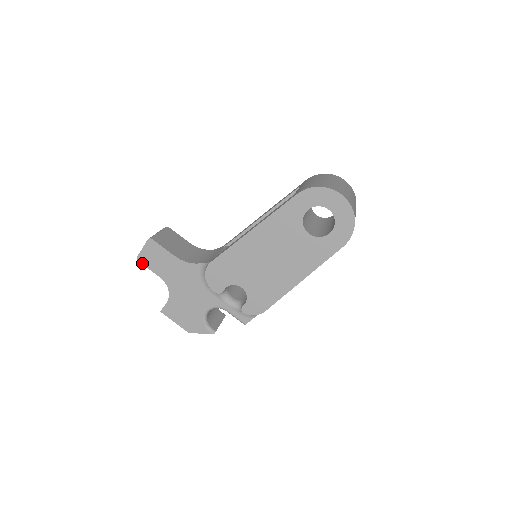
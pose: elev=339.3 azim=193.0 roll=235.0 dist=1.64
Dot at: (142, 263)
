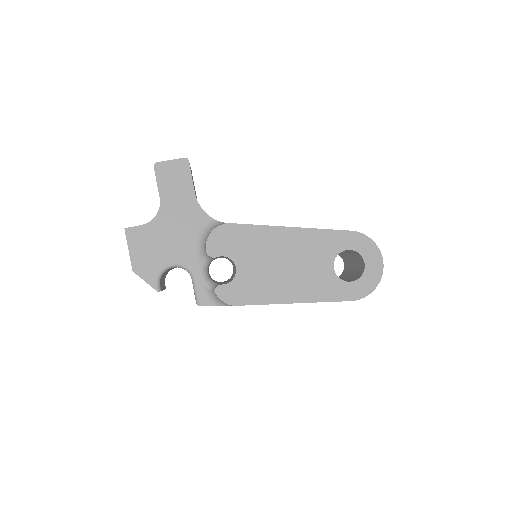
Dot at: (156, 171)
